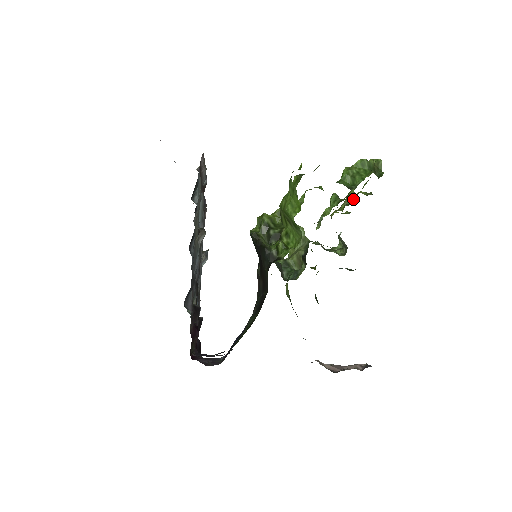
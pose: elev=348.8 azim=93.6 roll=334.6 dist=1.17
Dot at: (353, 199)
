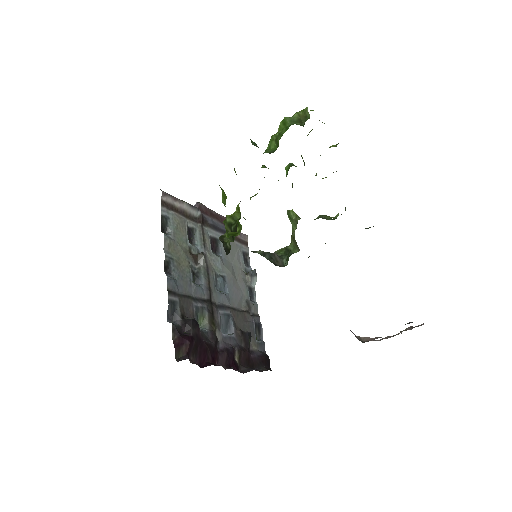
Dot at: occluded
